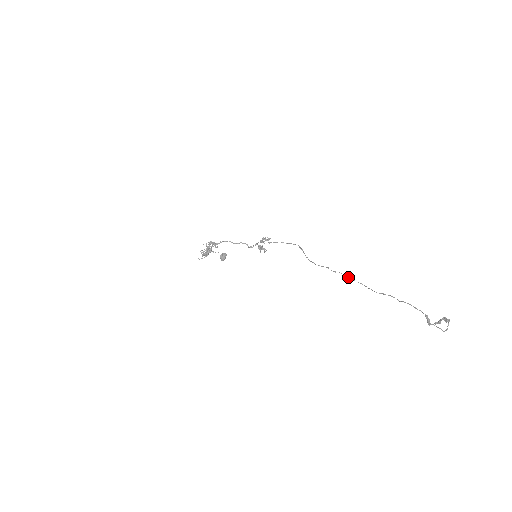
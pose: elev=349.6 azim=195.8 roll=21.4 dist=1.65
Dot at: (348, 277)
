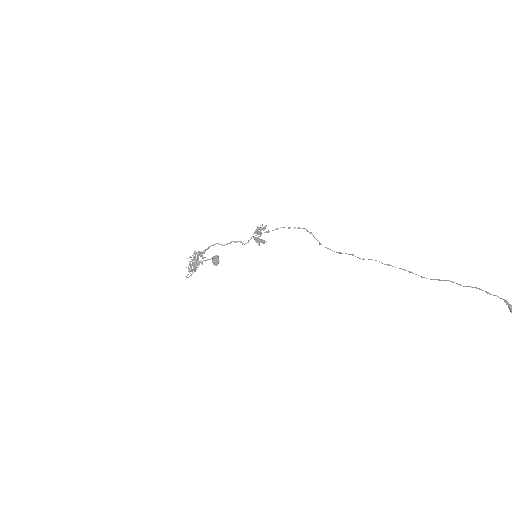
Dot at: occluded
